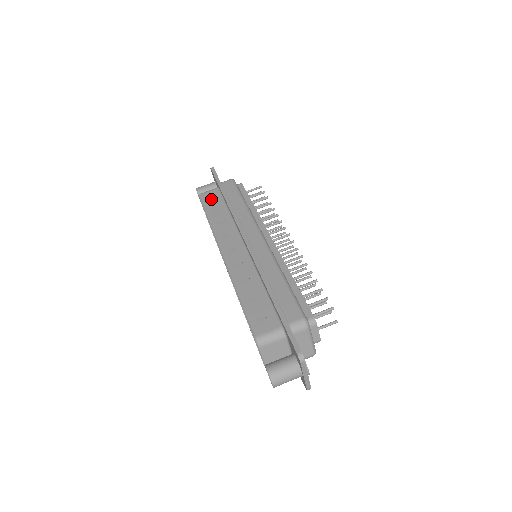
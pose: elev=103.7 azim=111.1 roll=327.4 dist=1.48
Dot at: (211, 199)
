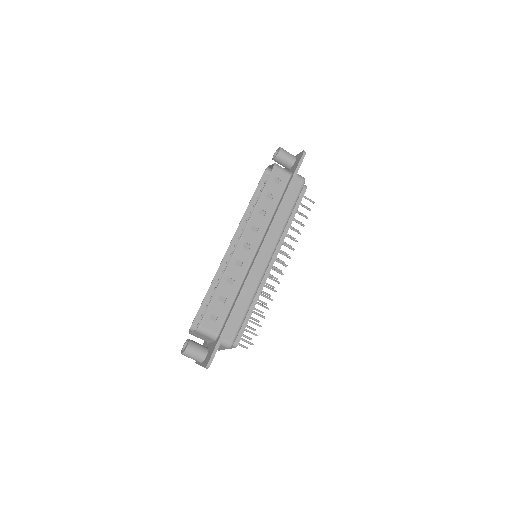
Dot at: (277, 181)
